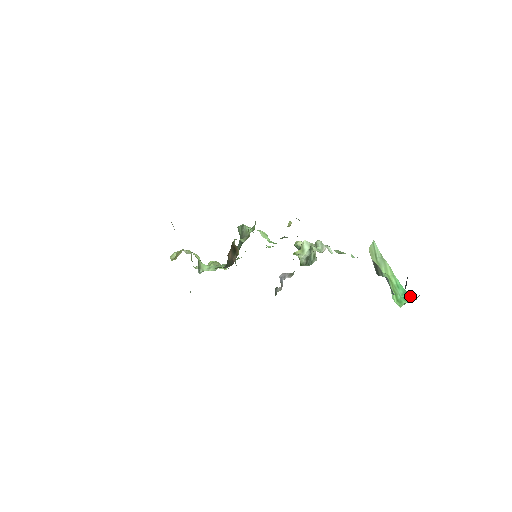
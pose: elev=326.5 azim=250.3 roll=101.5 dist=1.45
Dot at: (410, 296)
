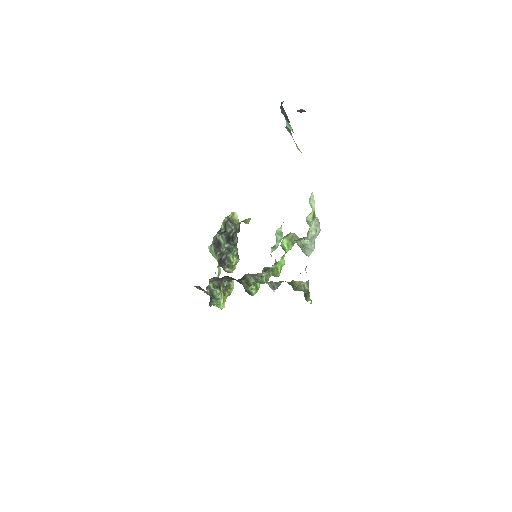
Dot at: occluded
